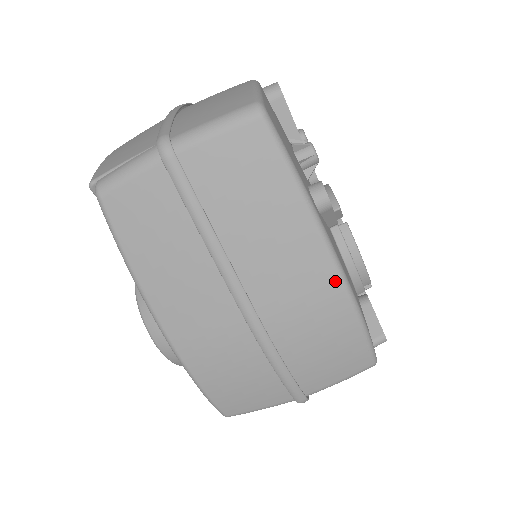
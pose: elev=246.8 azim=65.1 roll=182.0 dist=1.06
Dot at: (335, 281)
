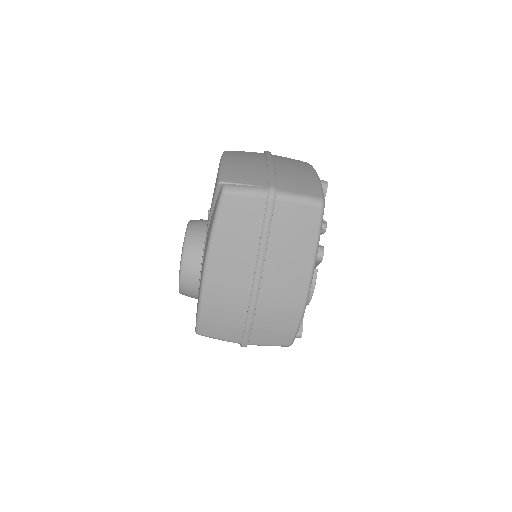
Dot at: (303, 296)
